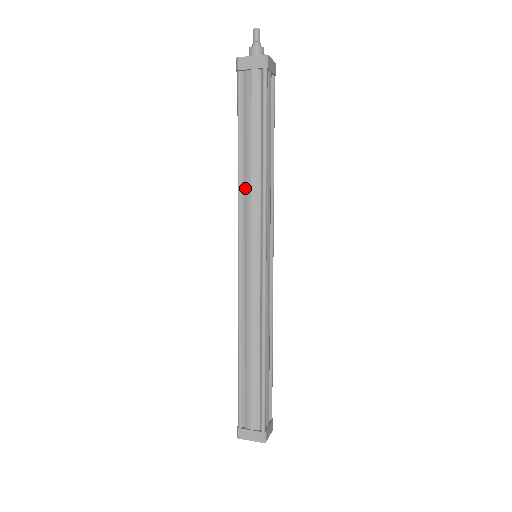
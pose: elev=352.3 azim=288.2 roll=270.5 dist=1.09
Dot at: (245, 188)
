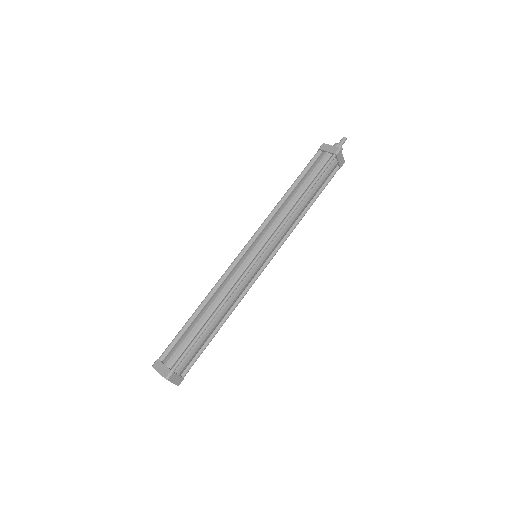
Dot at: (278, 210)
